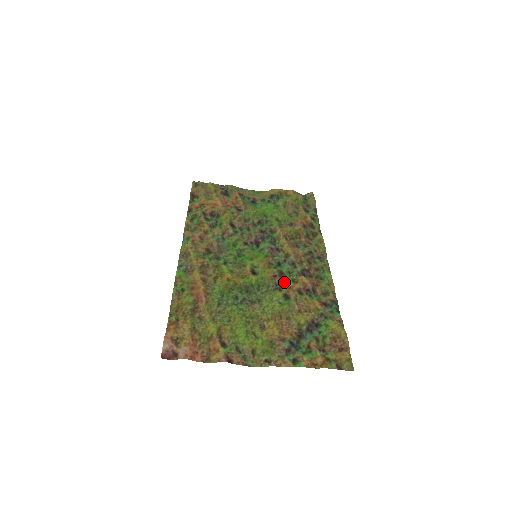
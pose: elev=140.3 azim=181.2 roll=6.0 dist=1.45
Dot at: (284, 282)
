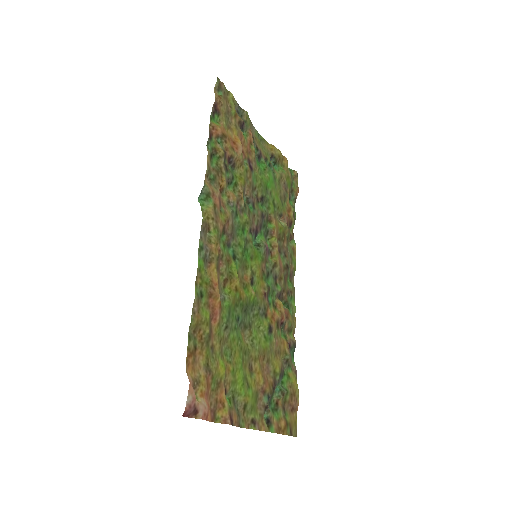
Dot at: (269, 305)
